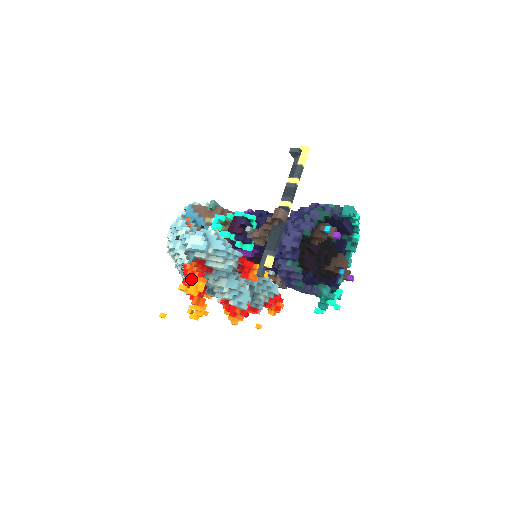
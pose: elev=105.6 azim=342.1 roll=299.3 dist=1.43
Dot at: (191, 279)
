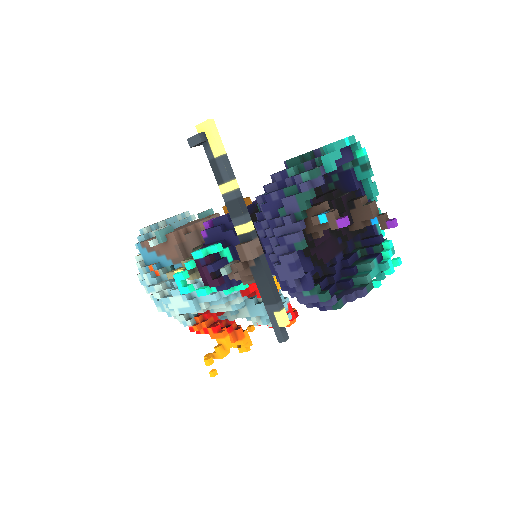
Dot at: occluded
